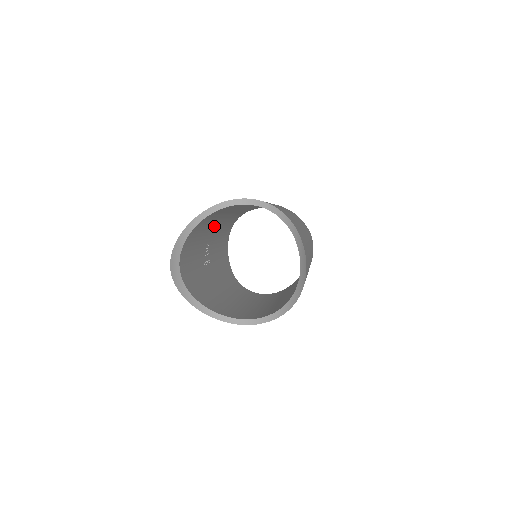
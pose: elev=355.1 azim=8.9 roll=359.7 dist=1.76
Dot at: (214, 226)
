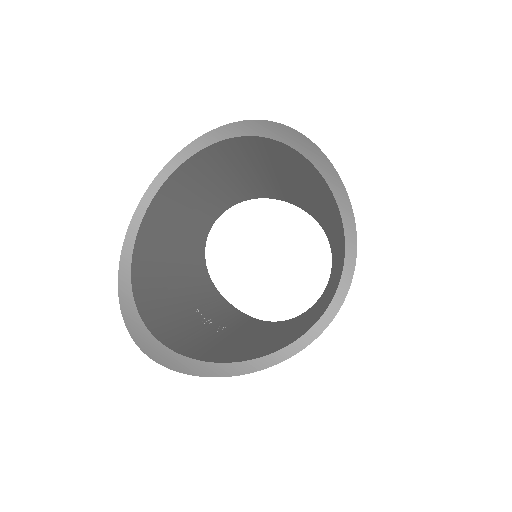
Dot at: (176, 283)
